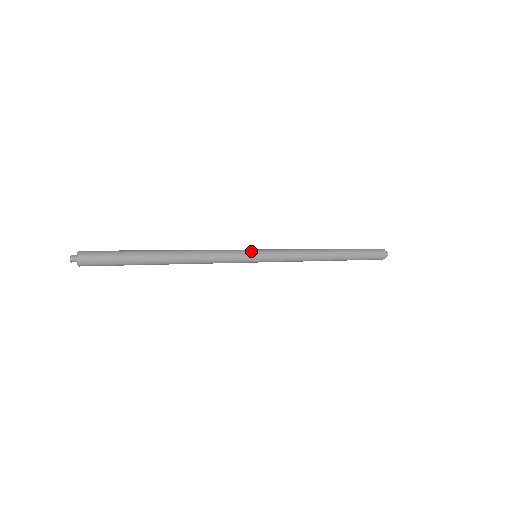
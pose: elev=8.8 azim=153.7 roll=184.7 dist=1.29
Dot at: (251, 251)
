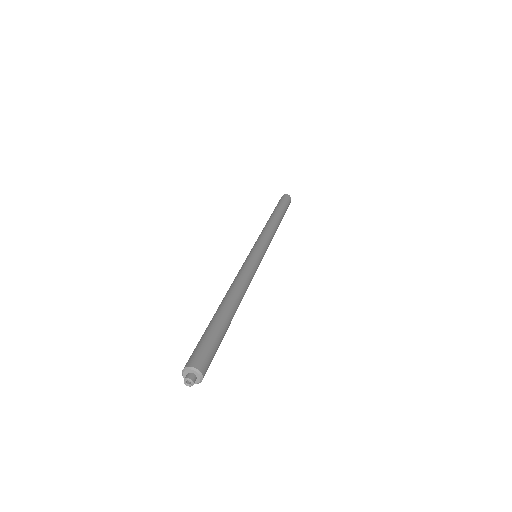
Dot at: (259, 255)
